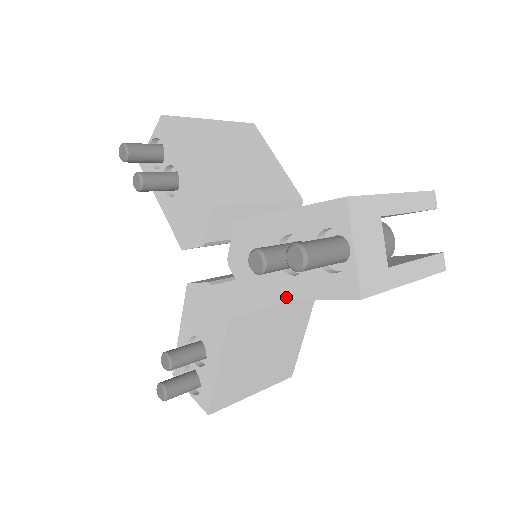
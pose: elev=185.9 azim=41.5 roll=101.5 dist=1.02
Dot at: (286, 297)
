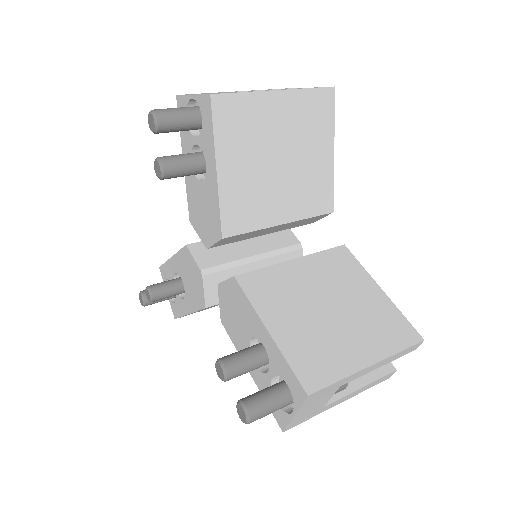
Dot at: occluded
